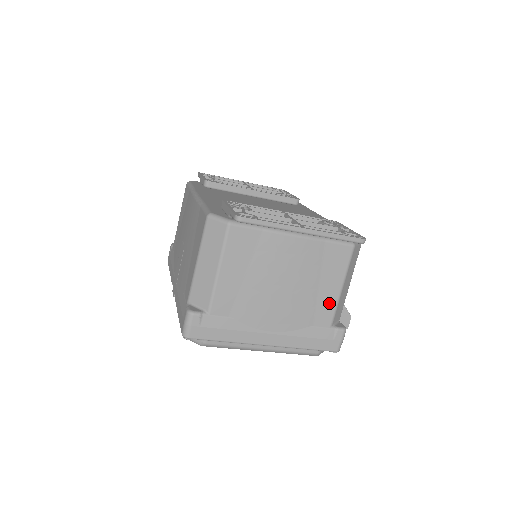
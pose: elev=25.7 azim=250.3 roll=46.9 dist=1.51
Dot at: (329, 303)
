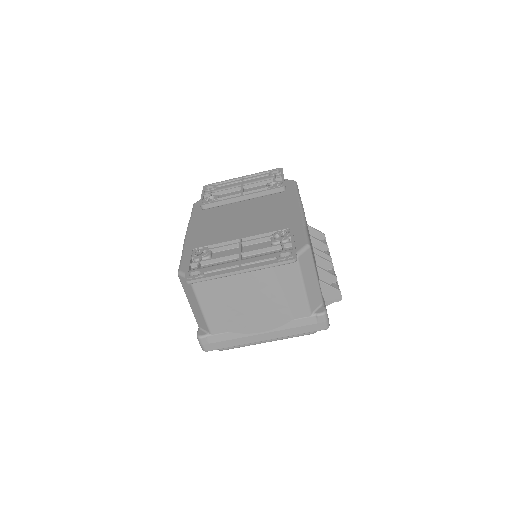
Dot at: (299, 301)
